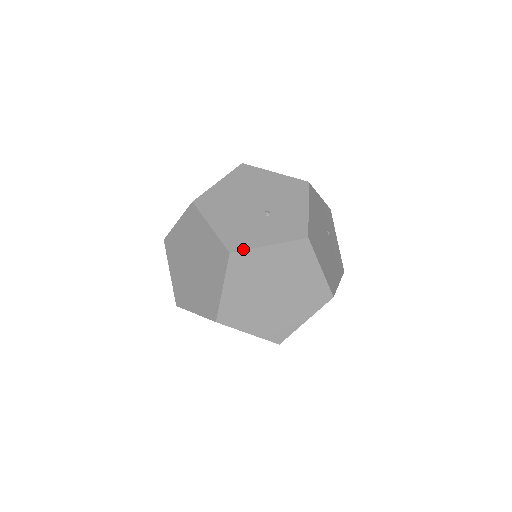
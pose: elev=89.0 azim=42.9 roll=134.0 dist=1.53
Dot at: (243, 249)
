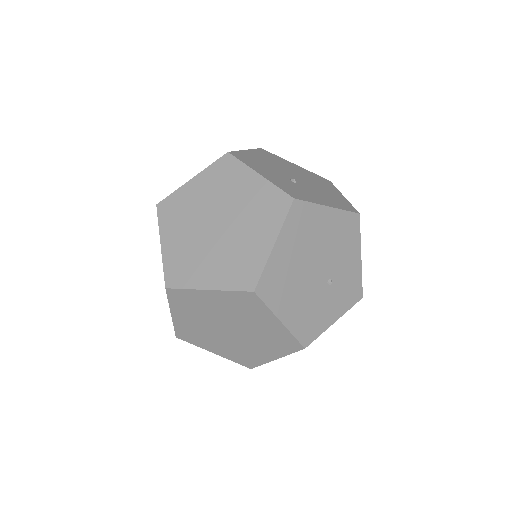
Dot at: (239, 159)
